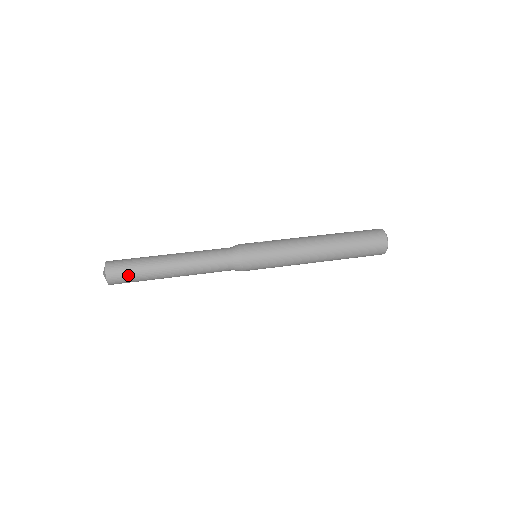
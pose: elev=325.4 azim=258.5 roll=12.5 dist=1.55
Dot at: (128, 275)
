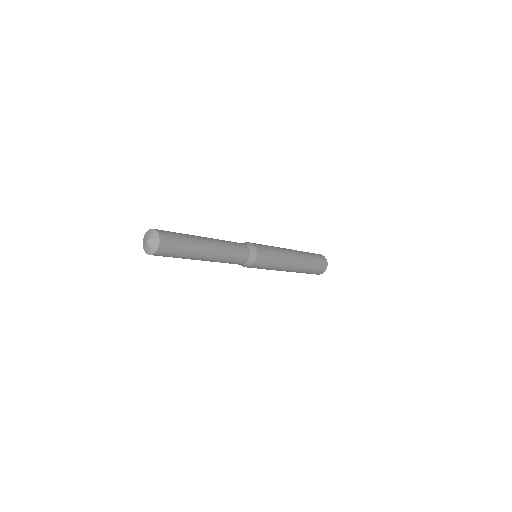
Dot at: (177, 238)
